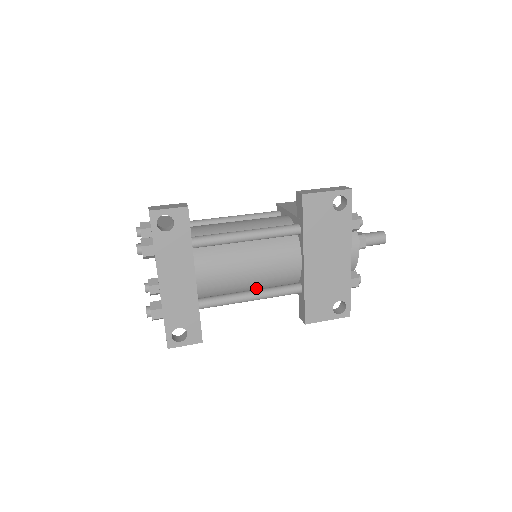
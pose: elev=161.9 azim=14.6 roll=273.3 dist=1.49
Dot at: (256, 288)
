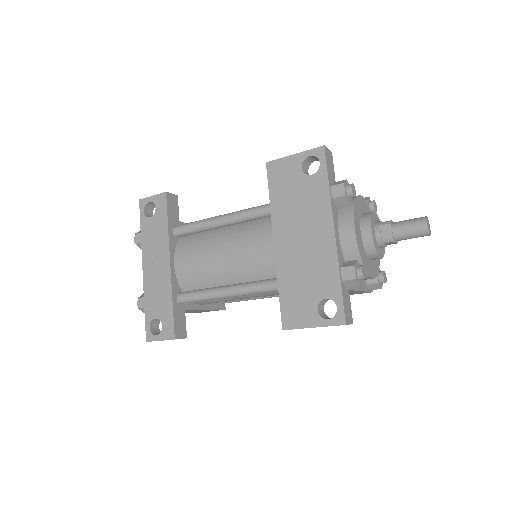
Dot at: occluded
